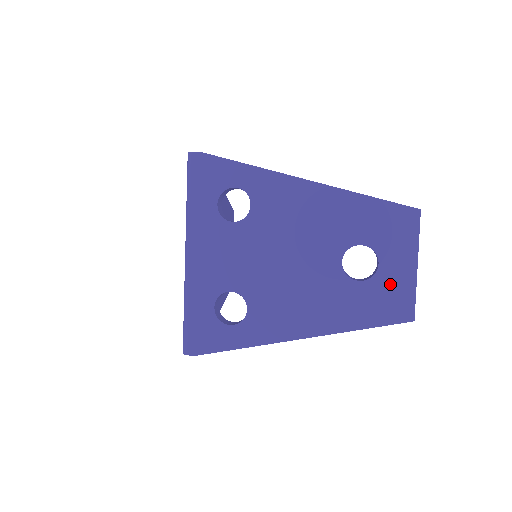
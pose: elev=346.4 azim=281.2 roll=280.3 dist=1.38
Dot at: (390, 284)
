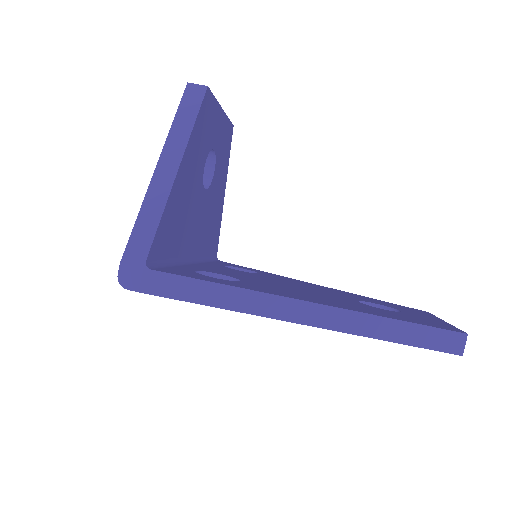
Dot at: occluded
